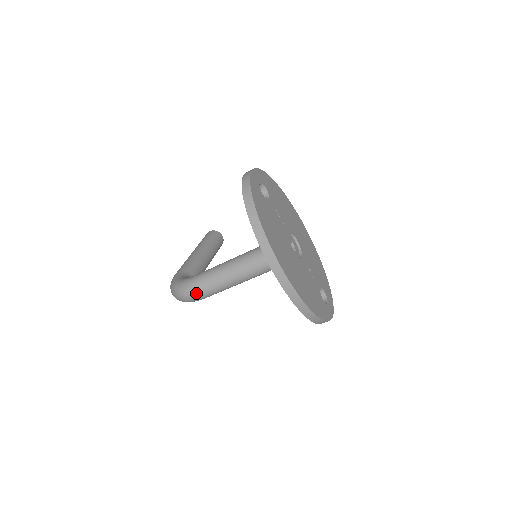
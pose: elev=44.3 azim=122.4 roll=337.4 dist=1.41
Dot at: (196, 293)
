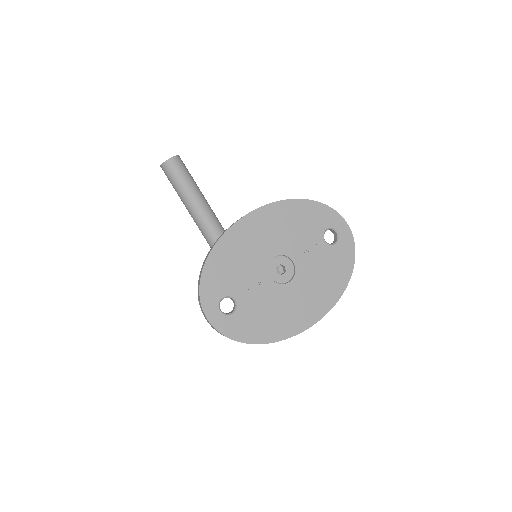
Dot at: occluded
